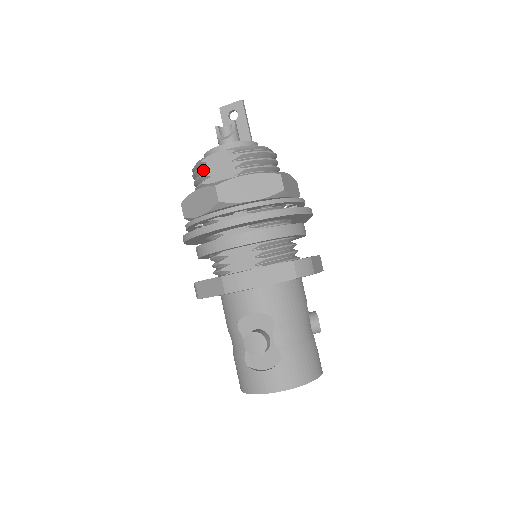
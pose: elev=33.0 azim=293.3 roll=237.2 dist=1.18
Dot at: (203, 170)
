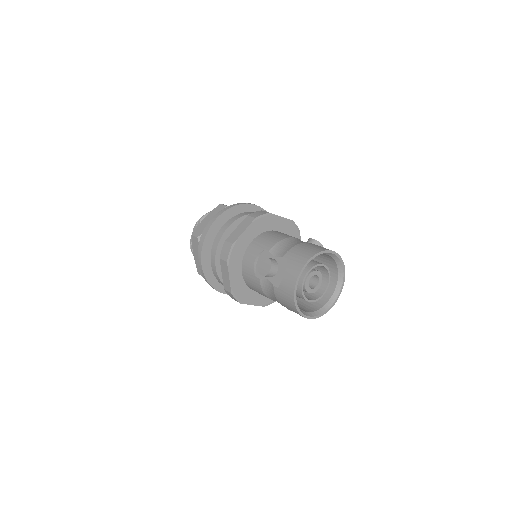
Dot at: occluded
